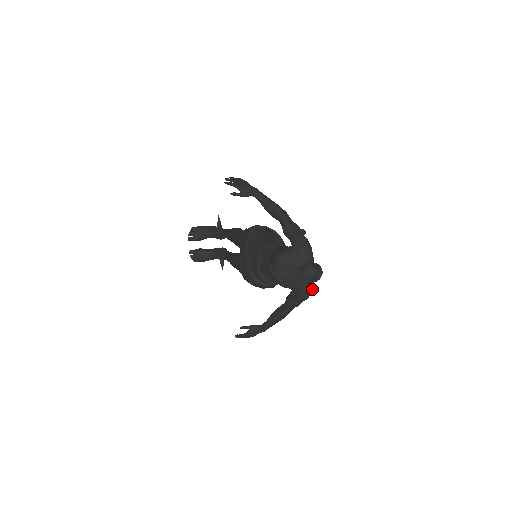
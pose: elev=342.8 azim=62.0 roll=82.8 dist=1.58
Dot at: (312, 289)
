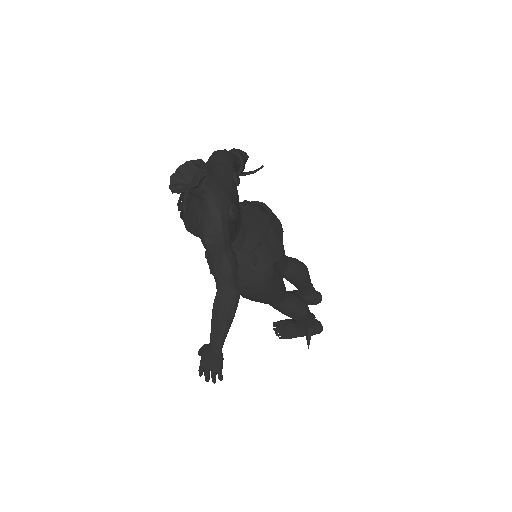
Dot at: (219, 222)
